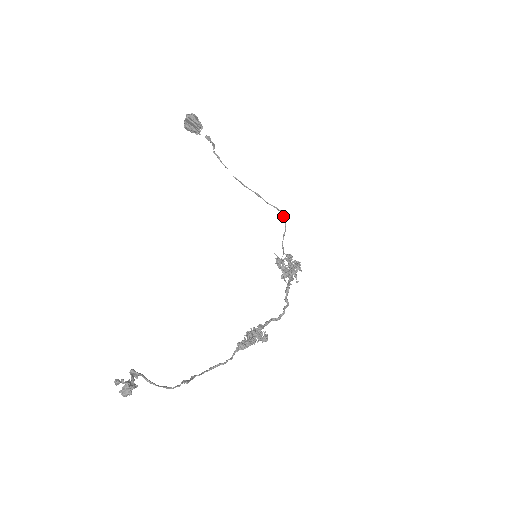
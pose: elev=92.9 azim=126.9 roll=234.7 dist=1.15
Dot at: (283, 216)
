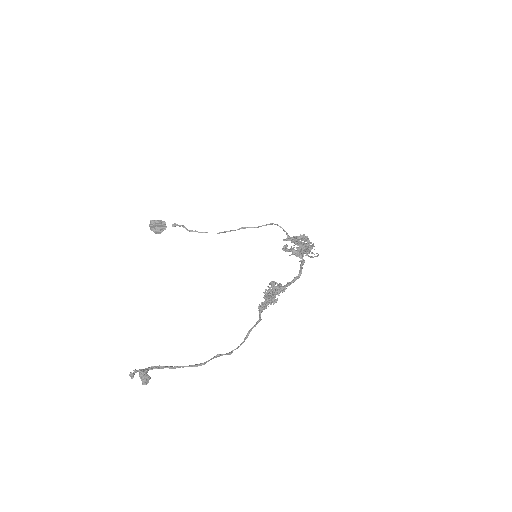
Dot at: occluded
